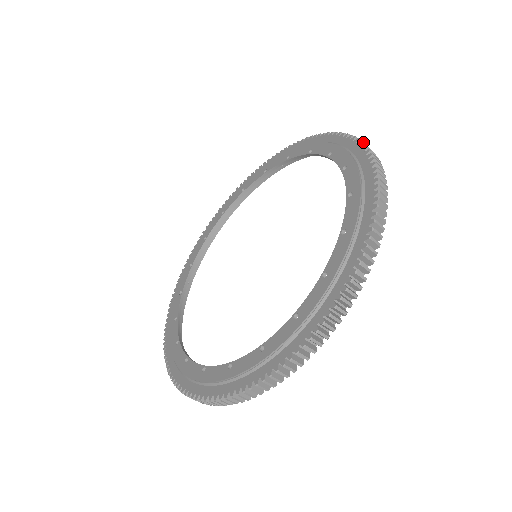
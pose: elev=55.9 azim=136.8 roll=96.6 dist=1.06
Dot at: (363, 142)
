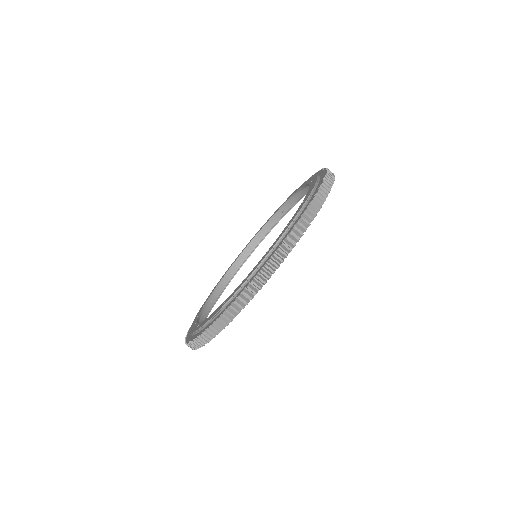
Dot at: occluded
